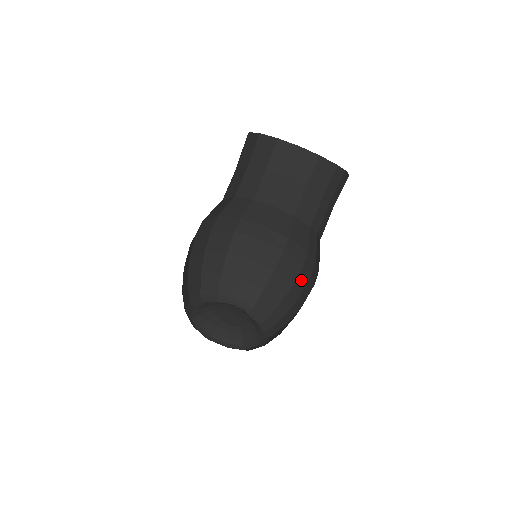
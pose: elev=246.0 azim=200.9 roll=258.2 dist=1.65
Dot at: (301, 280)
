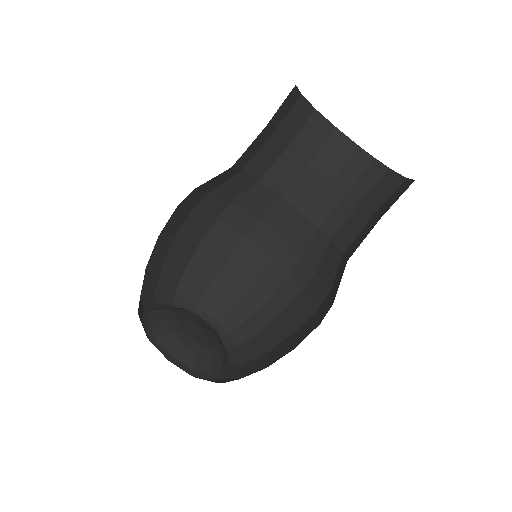
Dot at: (272, 275)
